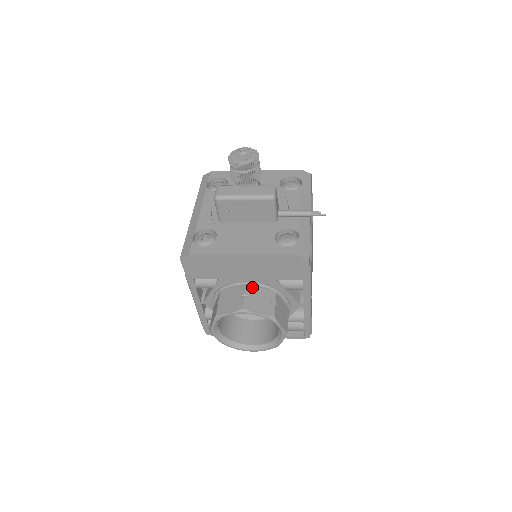
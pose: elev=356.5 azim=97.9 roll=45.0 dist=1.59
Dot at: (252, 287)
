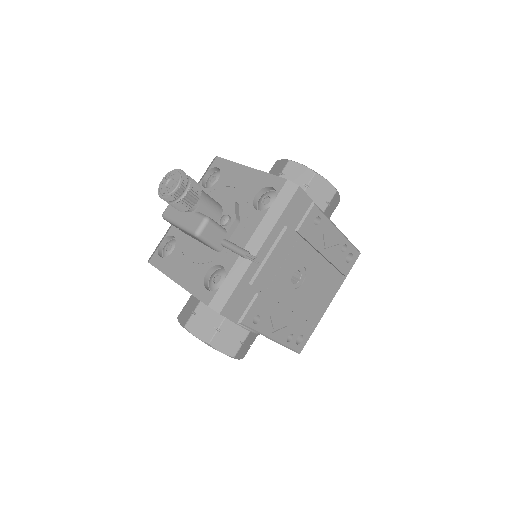
Dot at: (204, 305)
